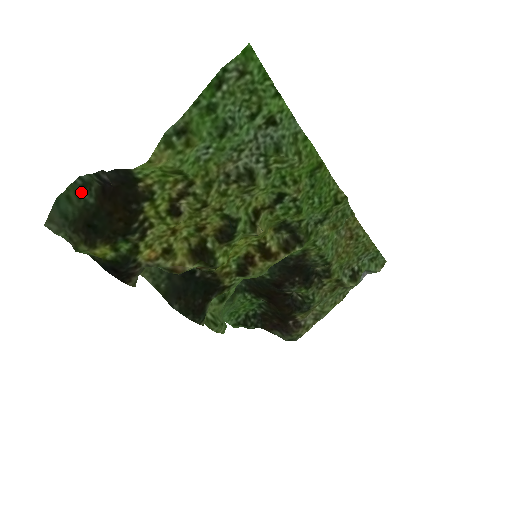
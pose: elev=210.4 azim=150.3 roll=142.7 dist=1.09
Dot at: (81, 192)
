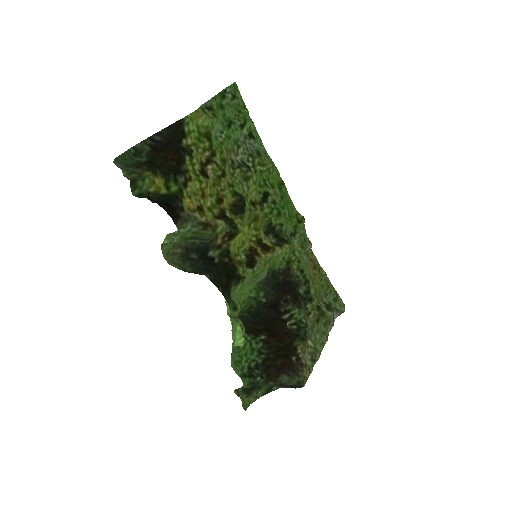
Dot at: (133, 158)
